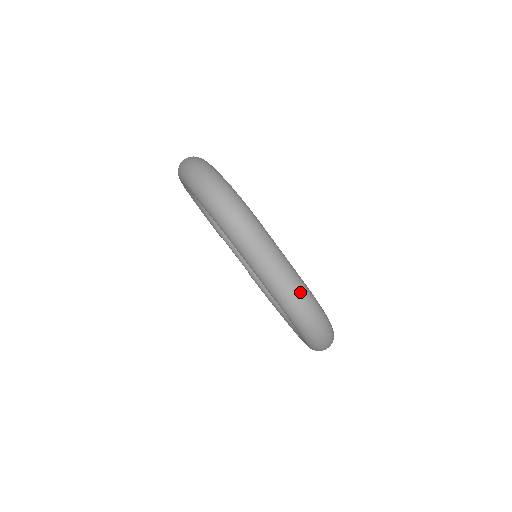
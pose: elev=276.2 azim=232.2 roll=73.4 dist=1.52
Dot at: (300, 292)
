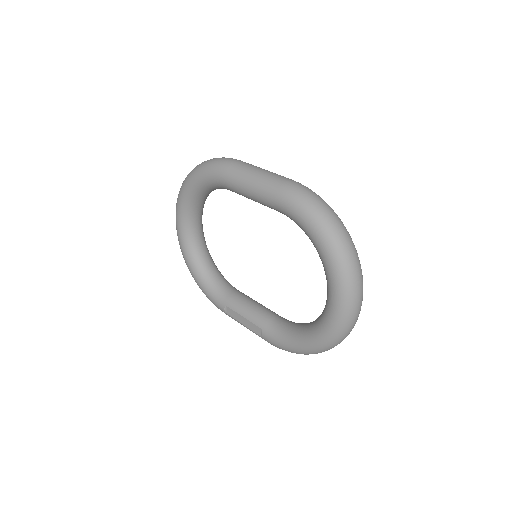
Dot at: (291, 179)
